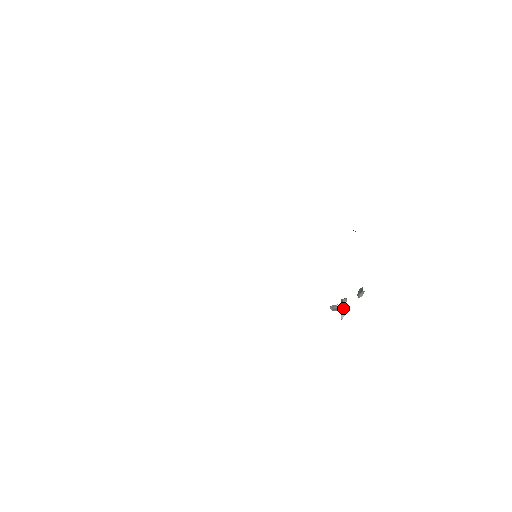
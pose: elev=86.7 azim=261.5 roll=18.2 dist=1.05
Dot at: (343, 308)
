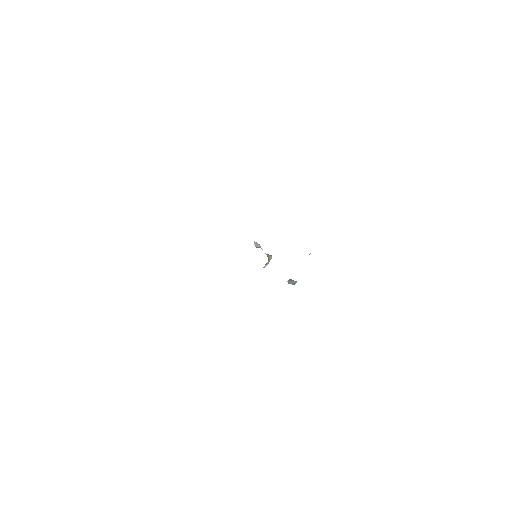
Dot at: (268, 263)
